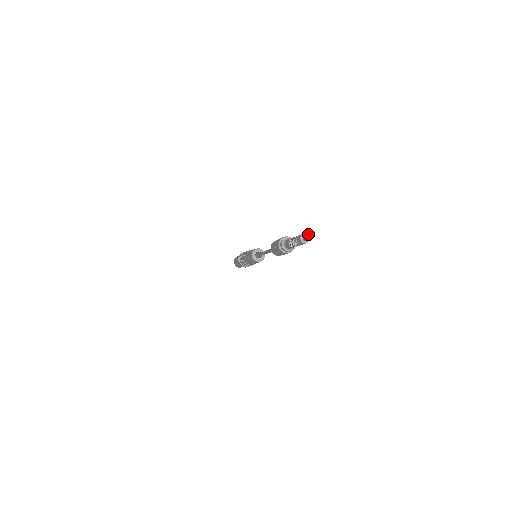
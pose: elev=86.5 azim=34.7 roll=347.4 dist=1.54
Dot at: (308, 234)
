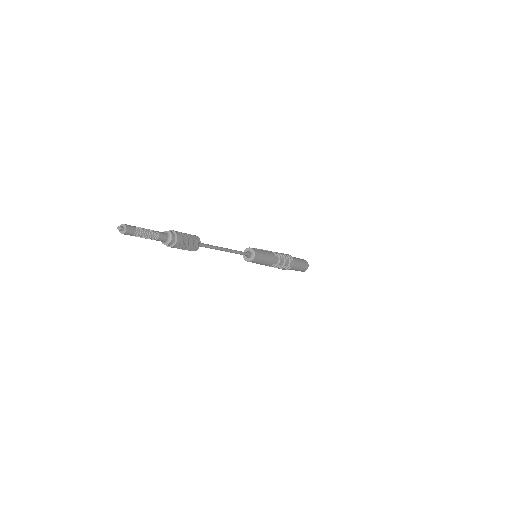
Dot at: (126, 228)
